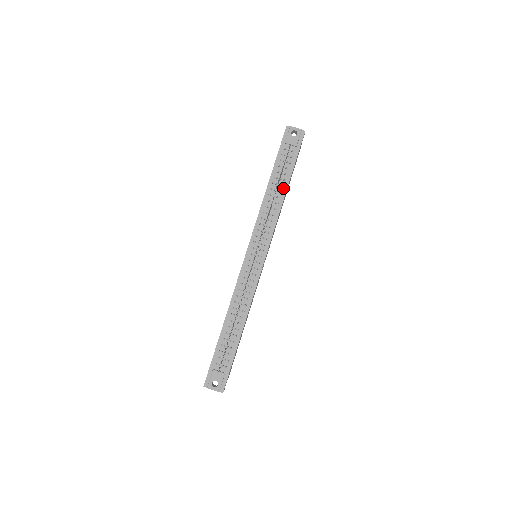
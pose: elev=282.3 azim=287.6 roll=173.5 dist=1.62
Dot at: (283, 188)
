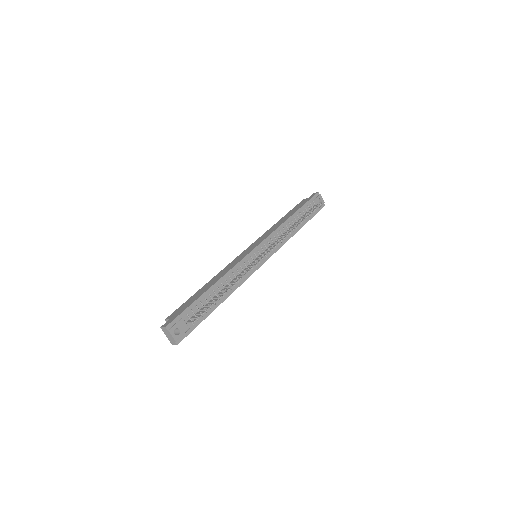
Dot at: (298, 227)
